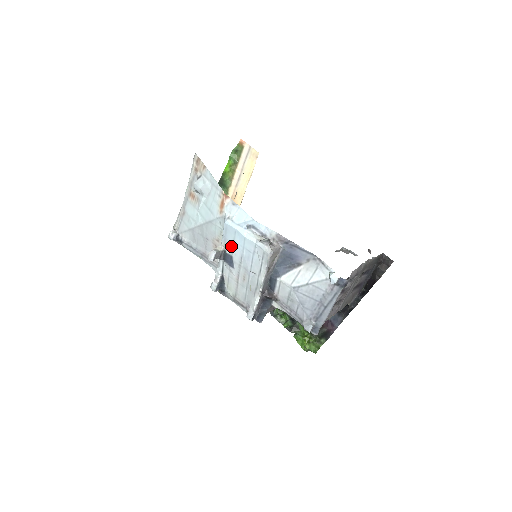
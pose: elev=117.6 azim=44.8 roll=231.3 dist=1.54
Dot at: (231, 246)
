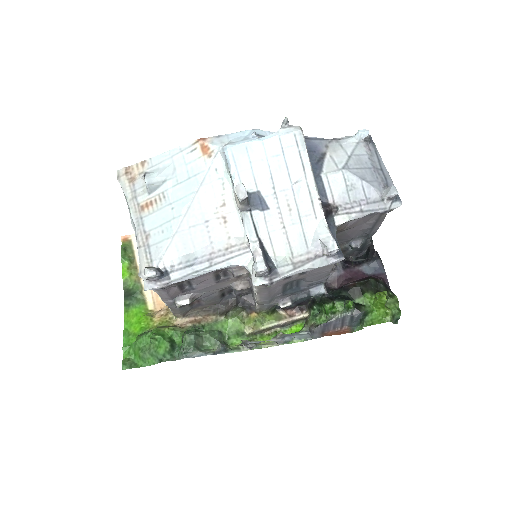
Dot at: (250, 176)
